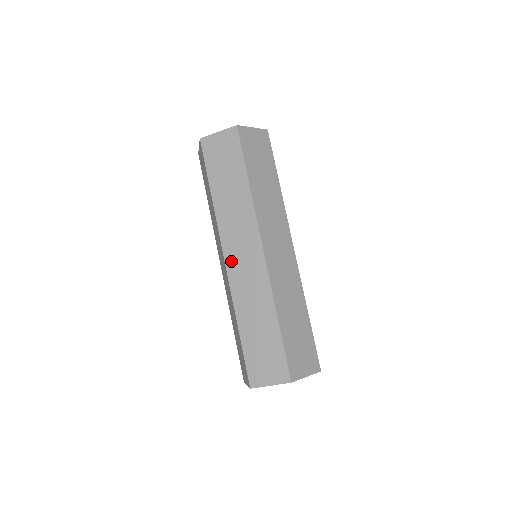
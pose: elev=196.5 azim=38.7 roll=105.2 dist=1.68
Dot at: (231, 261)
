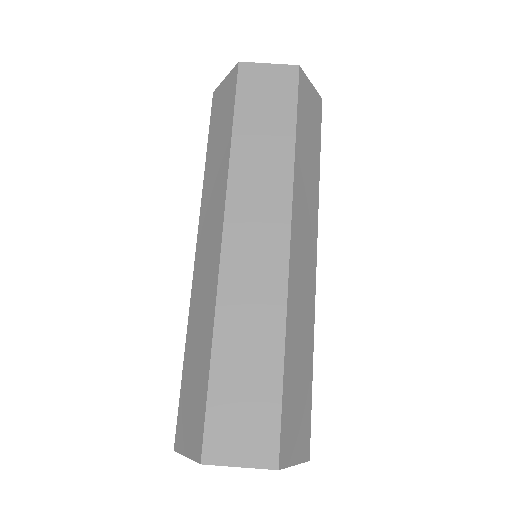
Dot at: (199, 254)
